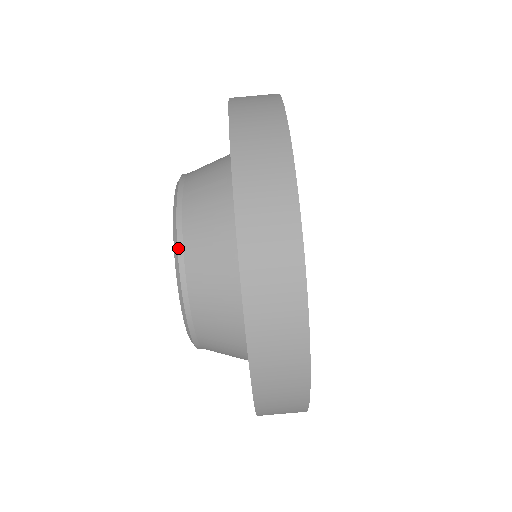
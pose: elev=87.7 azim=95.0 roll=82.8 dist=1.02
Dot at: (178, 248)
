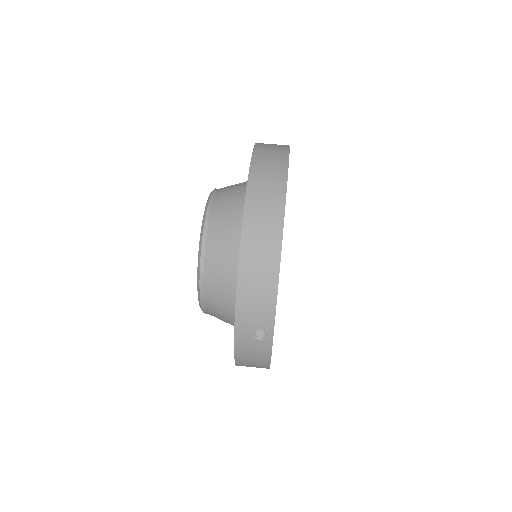
Dot at: (212, 194)
